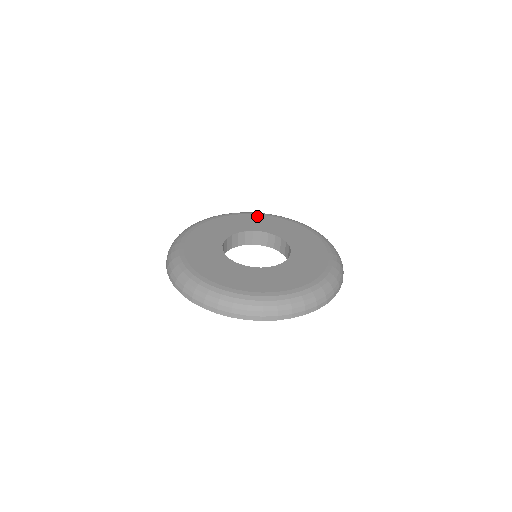
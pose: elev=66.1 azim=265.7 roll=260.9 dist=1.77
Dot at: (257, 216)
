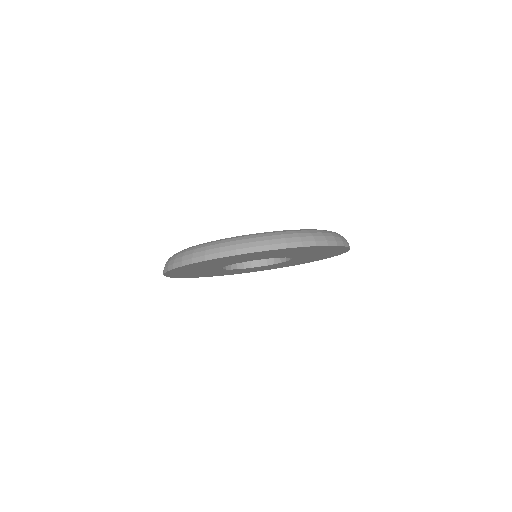
Dot at: occluded
